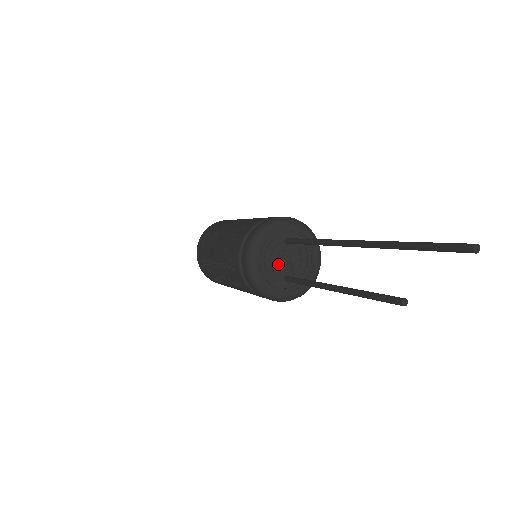
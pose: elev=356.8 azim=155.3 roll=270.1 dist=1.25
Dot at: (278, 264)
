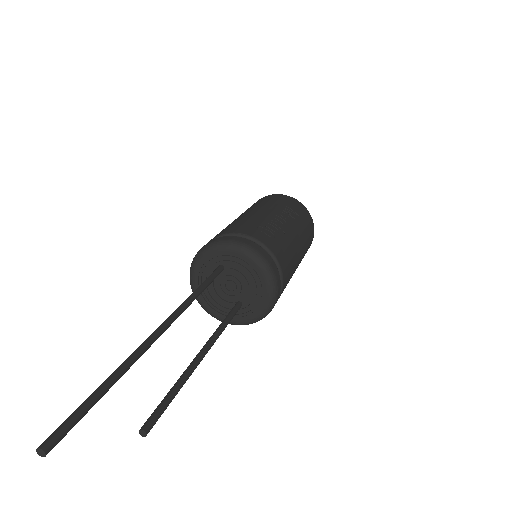
Dot at: (223, 293)
